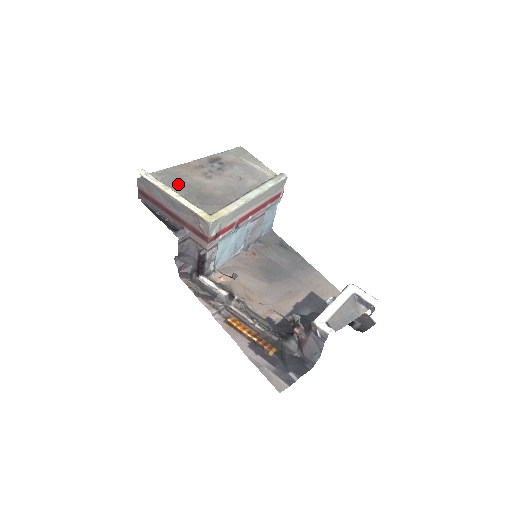
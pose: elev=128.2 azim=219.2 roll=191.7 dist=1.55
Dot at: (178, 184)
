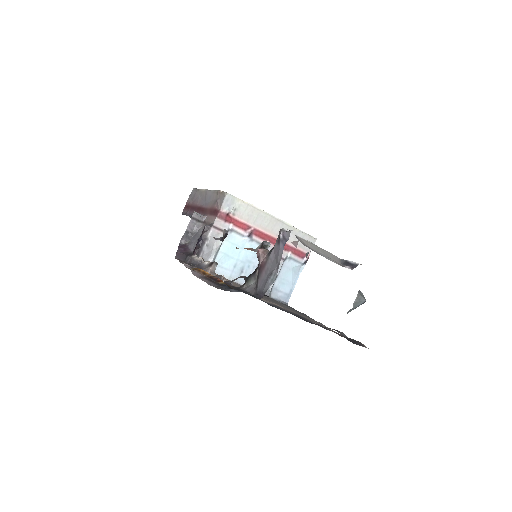
Dot at: occluded
